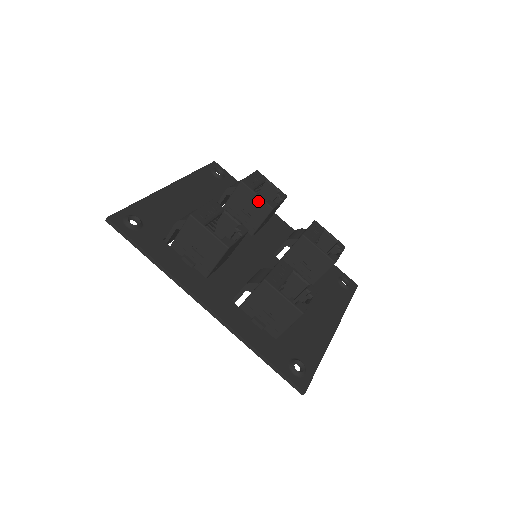
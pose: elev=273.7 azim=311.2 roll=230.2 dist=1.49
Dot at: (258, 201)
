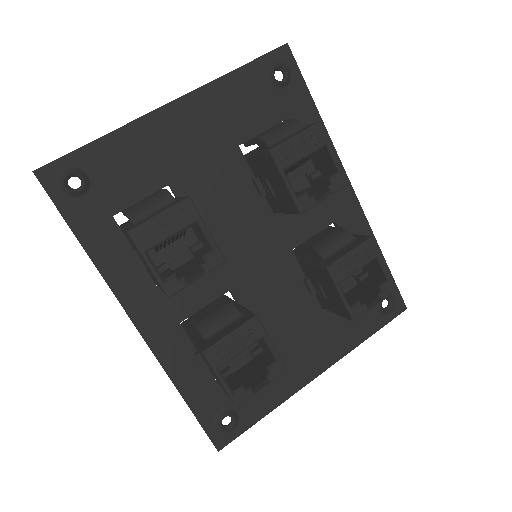
Dot at: (285, 190)
